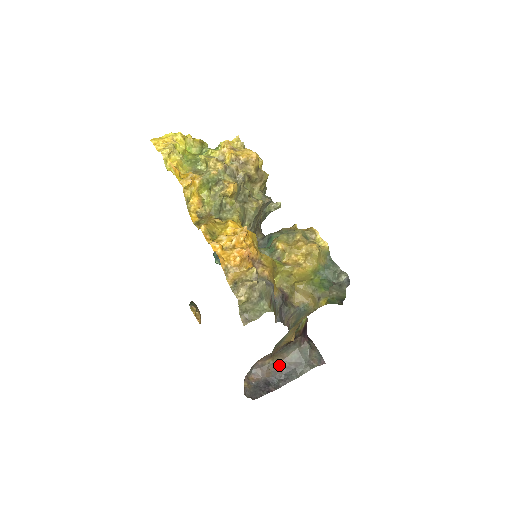
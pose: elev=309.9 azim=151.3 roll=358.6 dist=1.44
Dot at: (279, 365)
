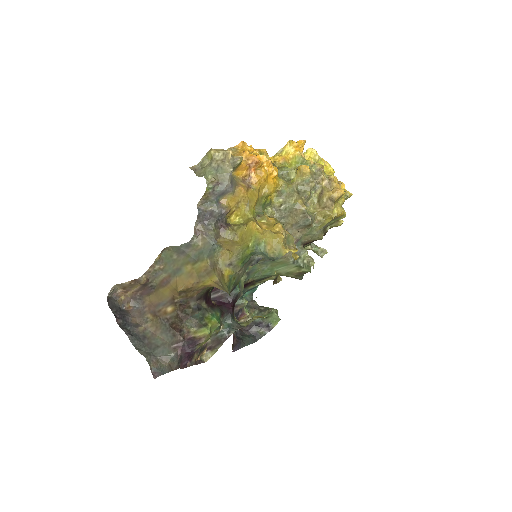
Dot at: (146, 329)
